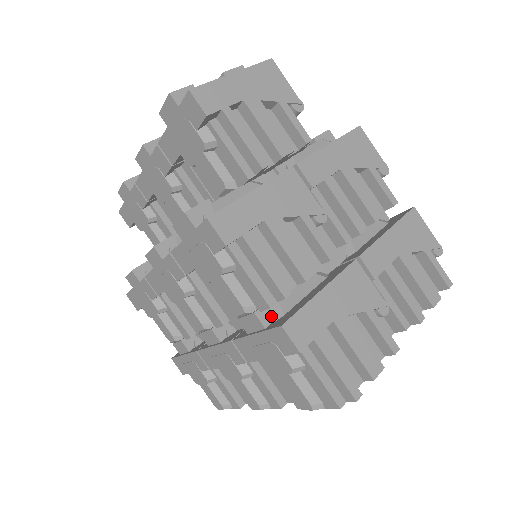
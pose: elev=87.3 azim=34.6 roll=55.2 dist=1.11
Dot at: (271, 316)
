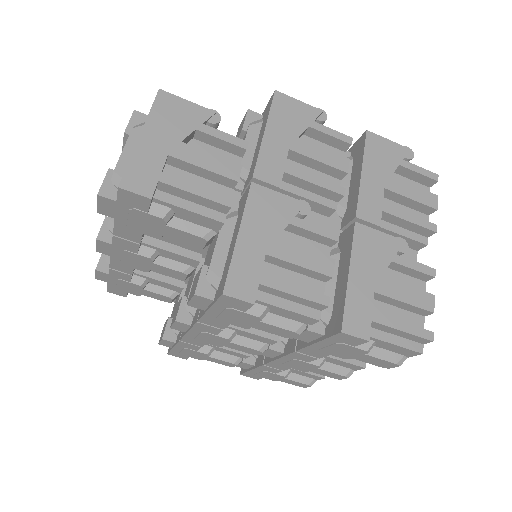
Dot at: (321, 321)
